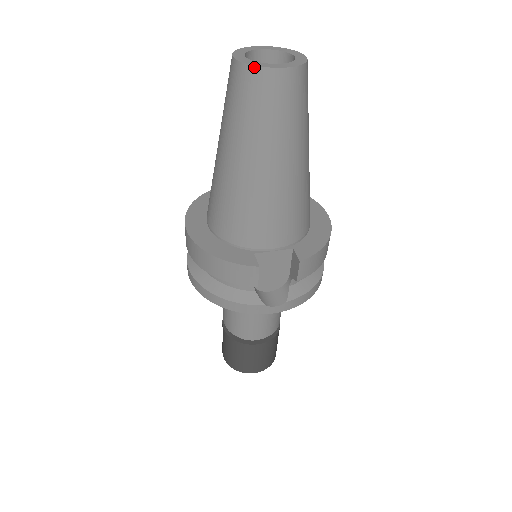
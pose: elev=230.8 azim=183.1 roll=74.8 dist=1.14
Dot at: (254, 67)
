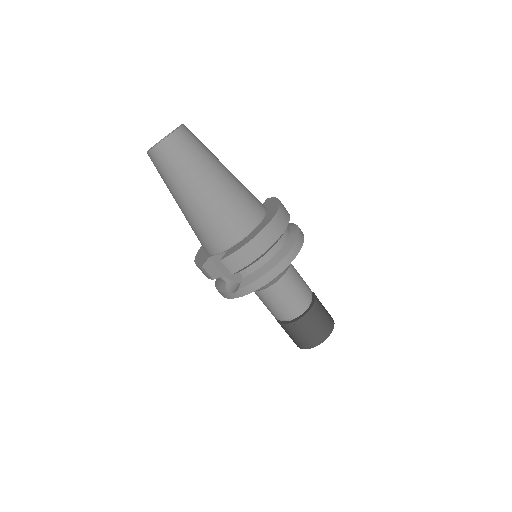
Dot at: (147, 153)
